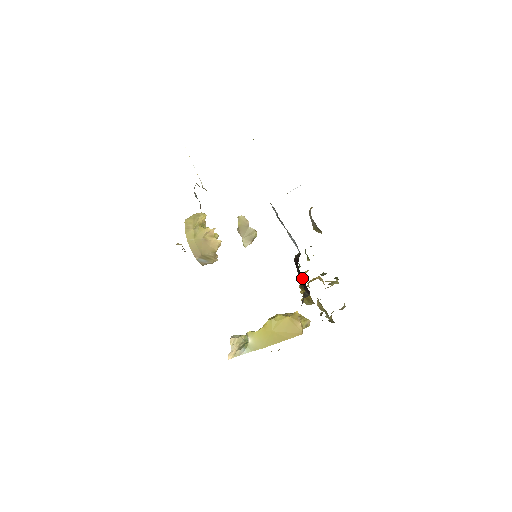
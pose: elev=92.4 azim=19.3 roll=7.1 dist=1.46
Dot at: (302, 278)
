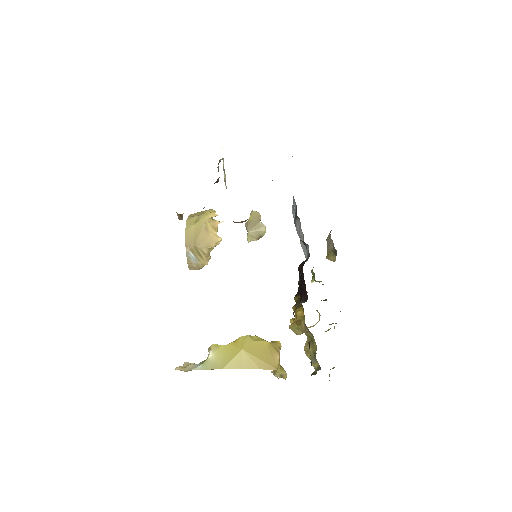
Dot at: (303, 281)
